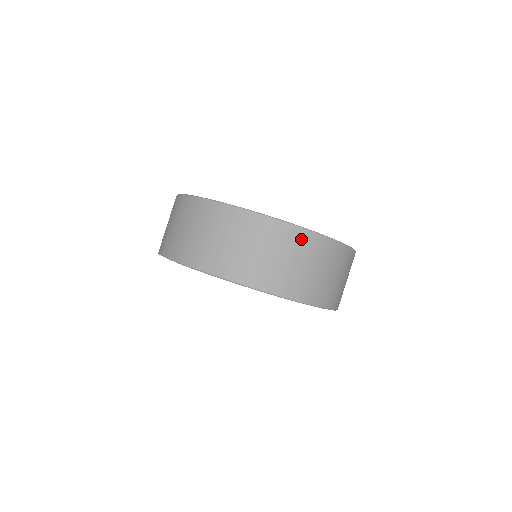
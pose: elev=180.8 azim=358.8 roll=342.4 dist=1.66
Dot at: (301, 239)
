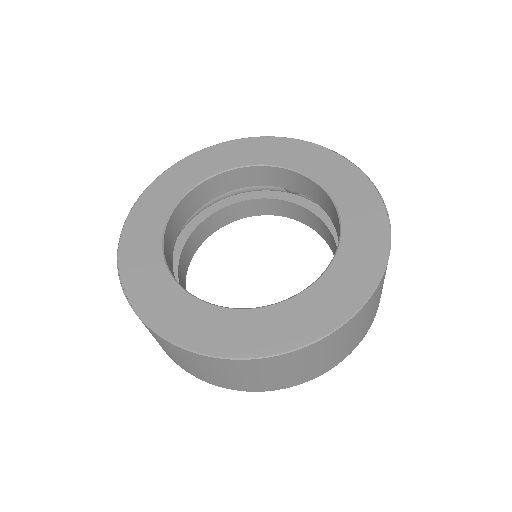
Dot at: (239, 365)
